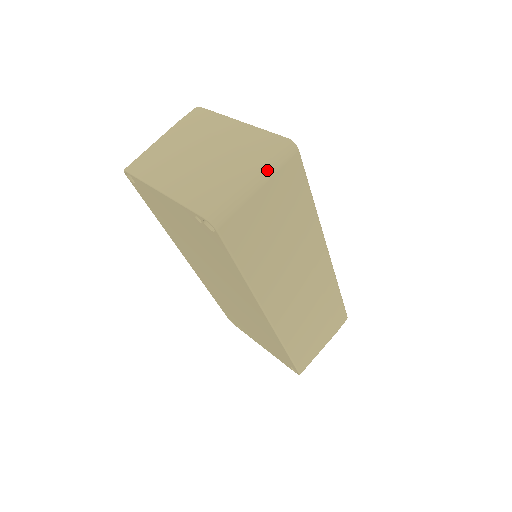
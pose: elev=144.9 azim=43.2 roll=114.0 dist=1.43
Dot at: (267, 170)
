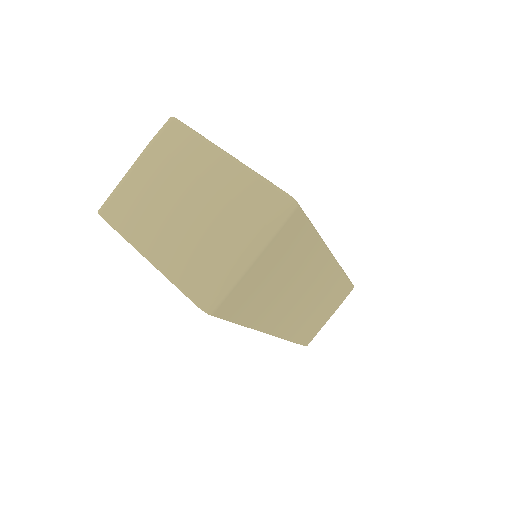
Dot at: (262, 240)
